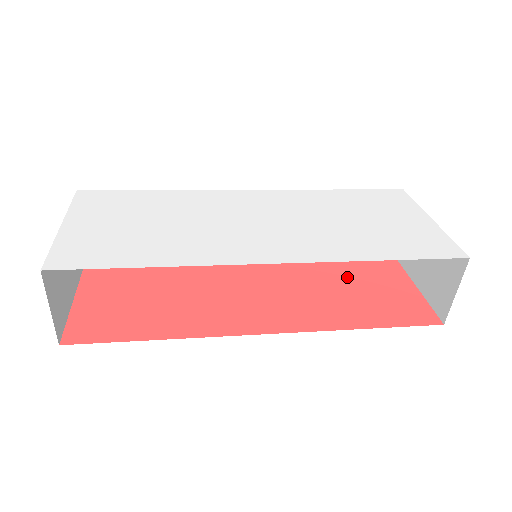
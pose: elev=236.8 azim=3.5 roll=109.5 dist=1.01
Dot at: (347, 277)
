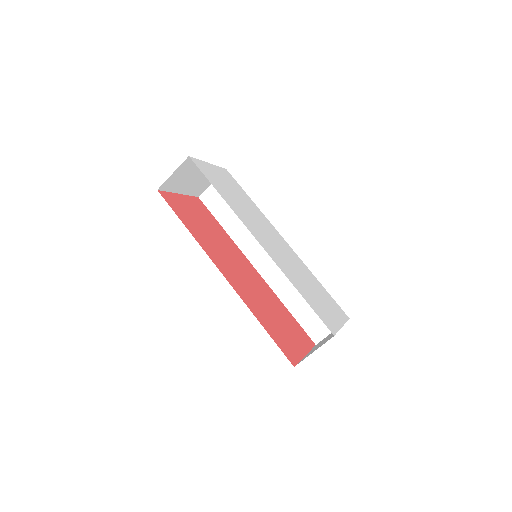
Dot at: (281, 318)
